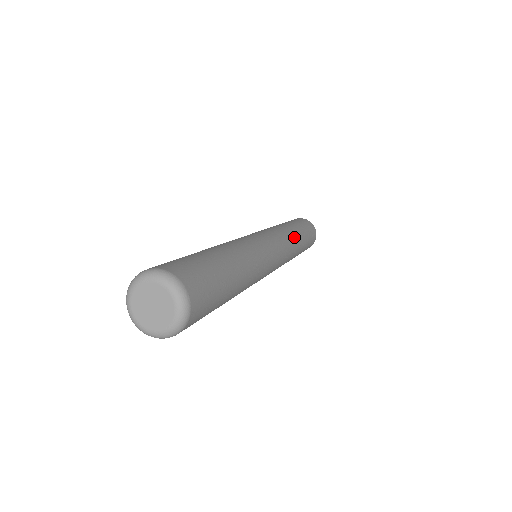
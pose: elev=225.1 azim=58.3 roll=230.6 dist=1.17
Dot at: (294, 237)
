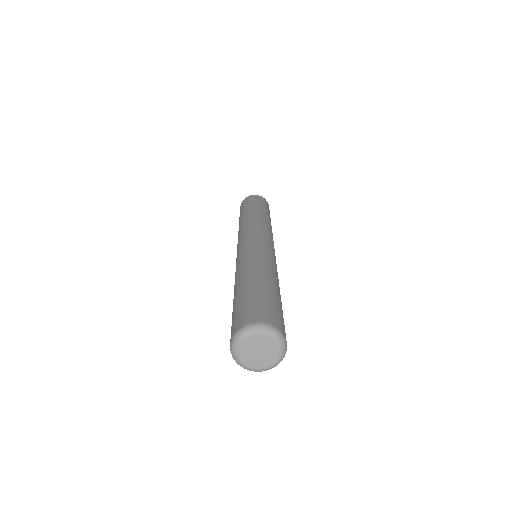
Dot at: occluded
